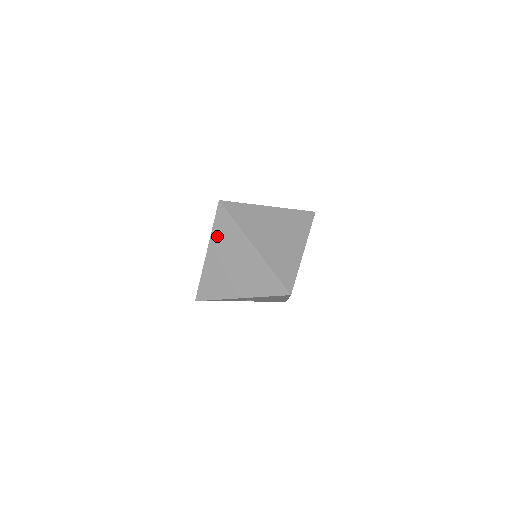
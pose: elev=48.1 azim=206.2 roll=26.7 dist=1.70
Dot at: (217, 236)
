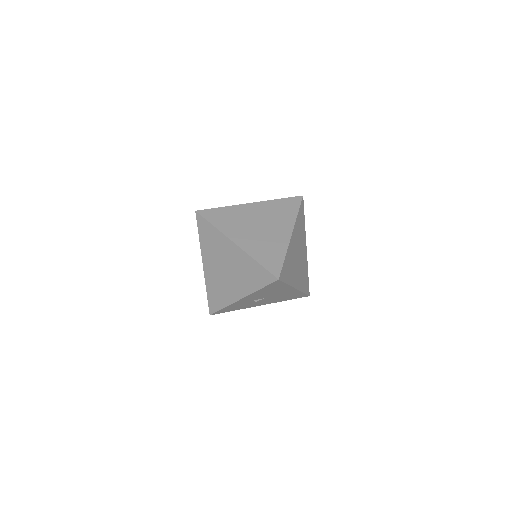
Dot at: (205, 245)
